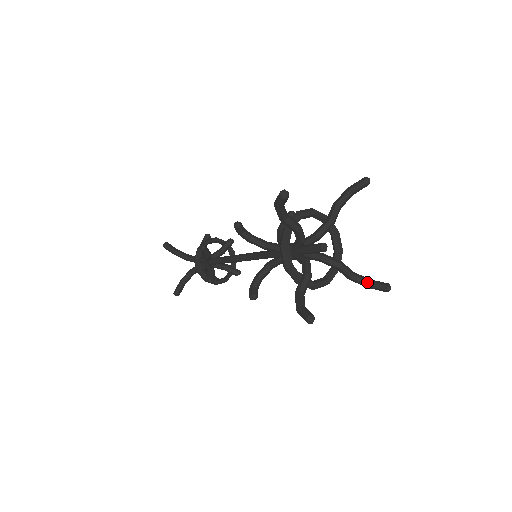
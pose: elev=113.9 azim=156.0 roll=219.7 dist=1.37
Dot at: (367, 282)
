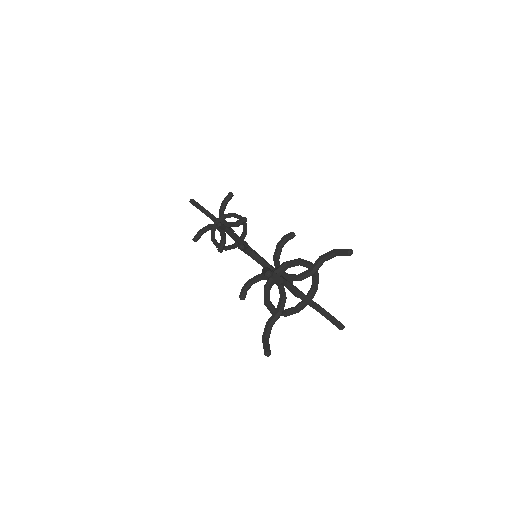
Dot at: (328, 317)
